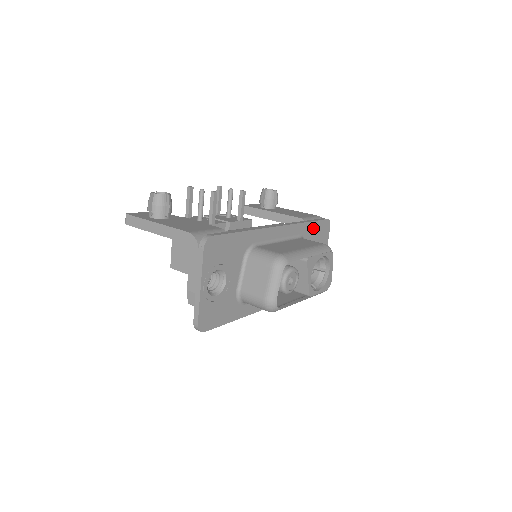
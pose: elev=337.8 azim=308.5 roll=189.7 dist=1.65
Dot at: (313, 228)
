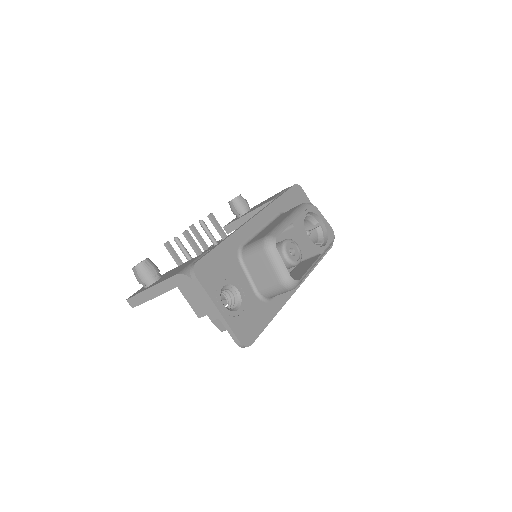
Dot at: (287, 200)
